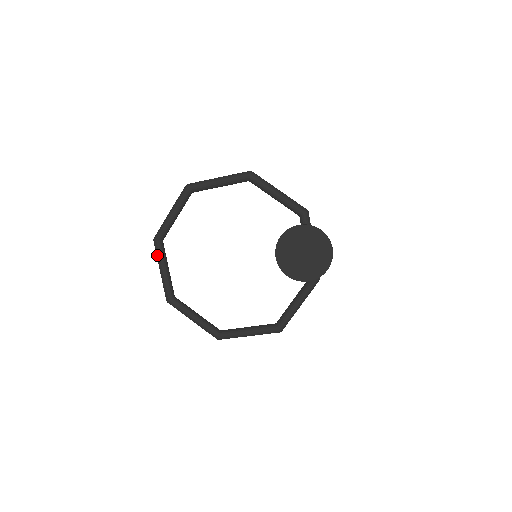
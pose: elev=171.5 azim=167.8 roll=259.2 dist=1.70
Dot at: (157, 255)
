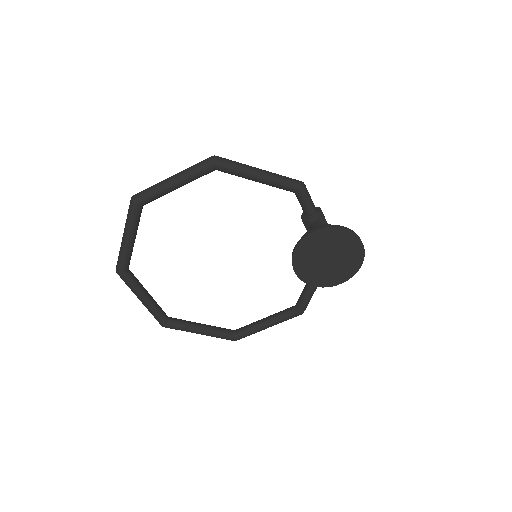
Dot at: (129, 287)
